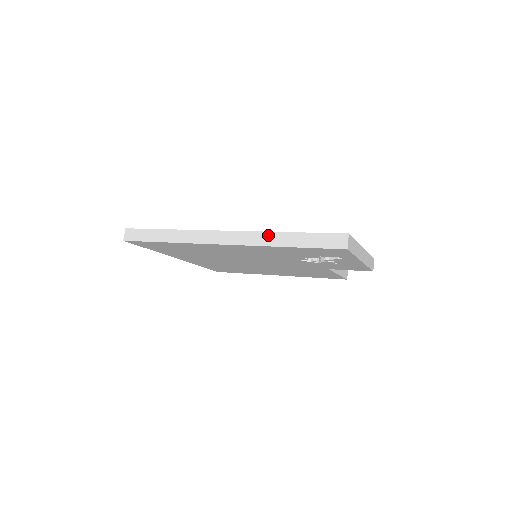
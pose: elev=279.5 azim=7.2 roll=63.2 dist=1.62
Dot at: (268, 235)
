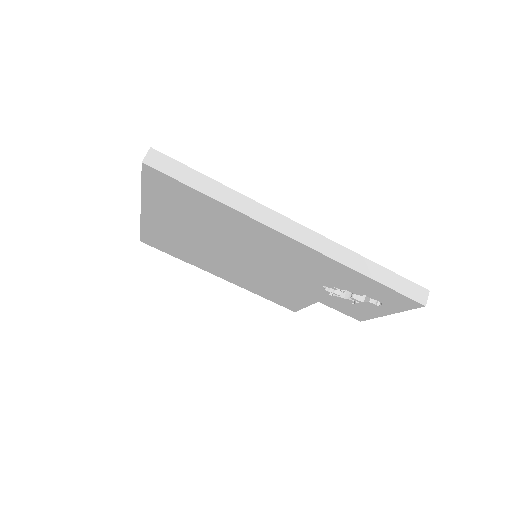
Dot at: (350, 254)
